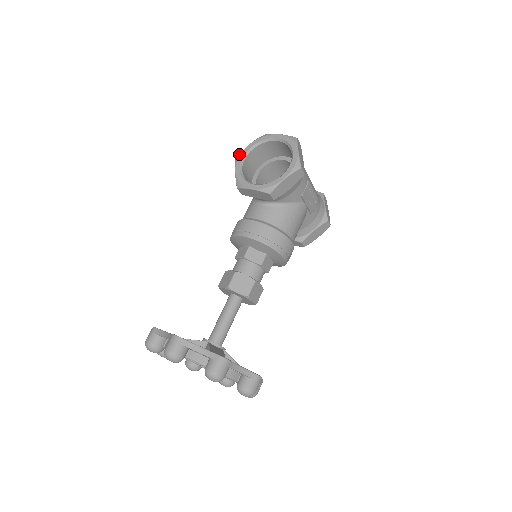
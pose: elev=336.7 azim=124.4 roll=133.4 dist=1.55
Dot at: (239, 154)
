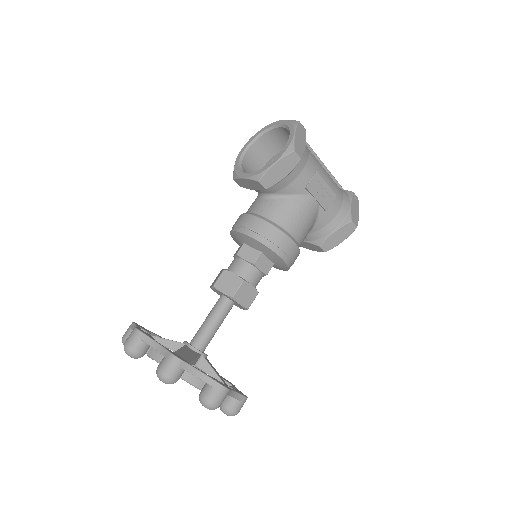
Dot at: (244, 145)
